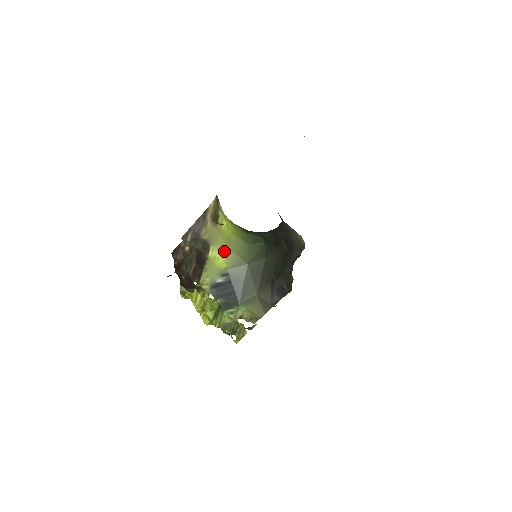
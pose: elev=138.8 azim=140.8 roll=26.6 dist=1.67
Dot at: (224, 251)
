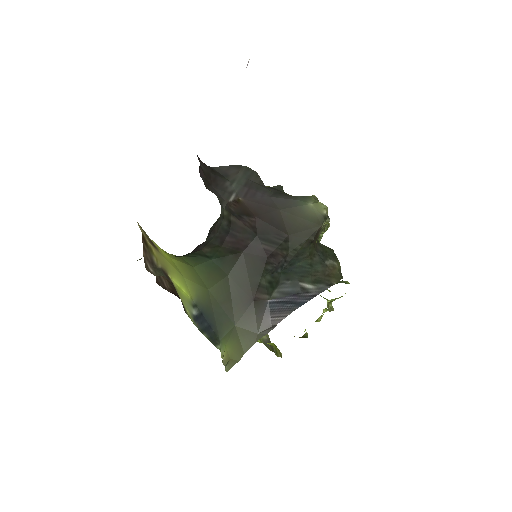
Dot at: (180, 279)
